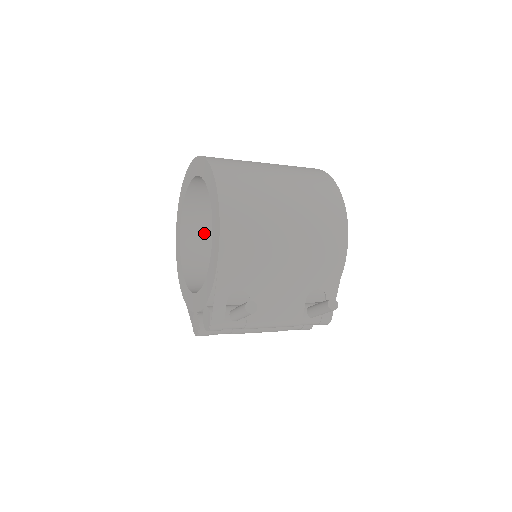
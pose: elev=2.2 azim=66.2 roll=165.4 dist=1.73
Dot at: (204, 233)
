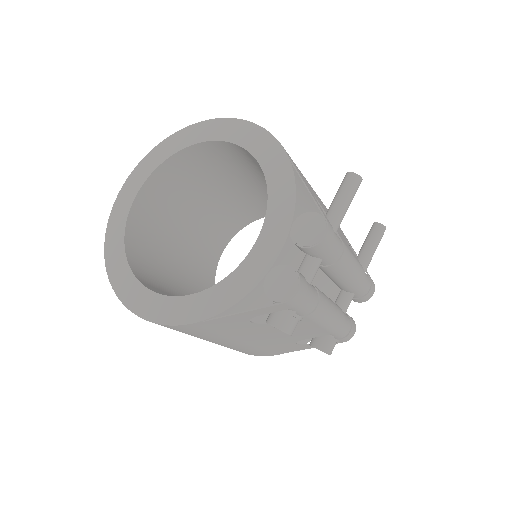
Dot at: (157, 284)
